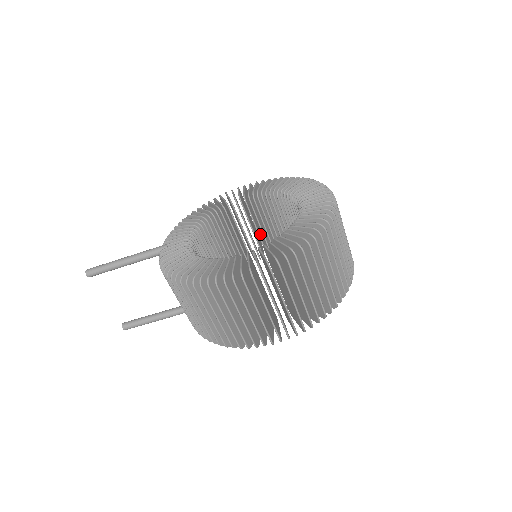
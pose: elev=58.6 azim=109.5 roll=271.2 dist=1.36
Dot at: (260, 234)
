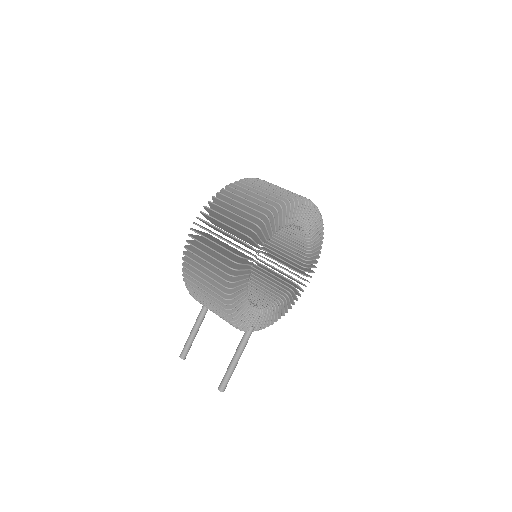
Dot at: occluded
